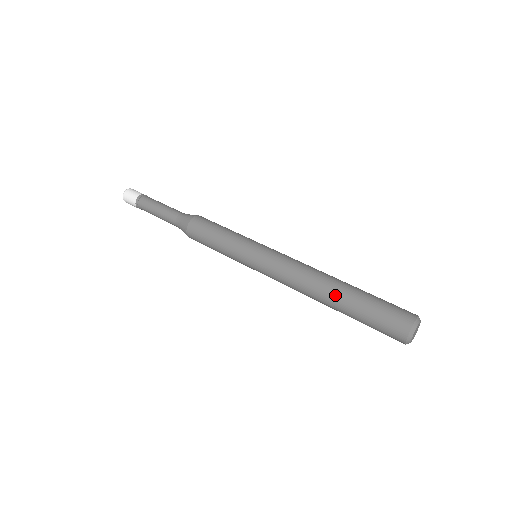
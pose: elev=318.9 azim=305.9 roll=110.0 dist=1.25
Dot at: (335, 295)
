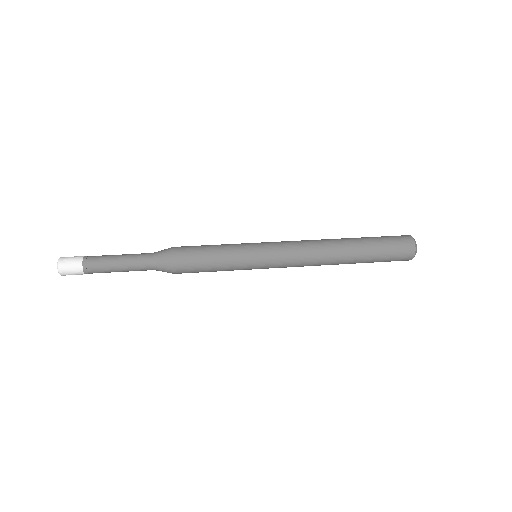
Dot at: (350, 257)
